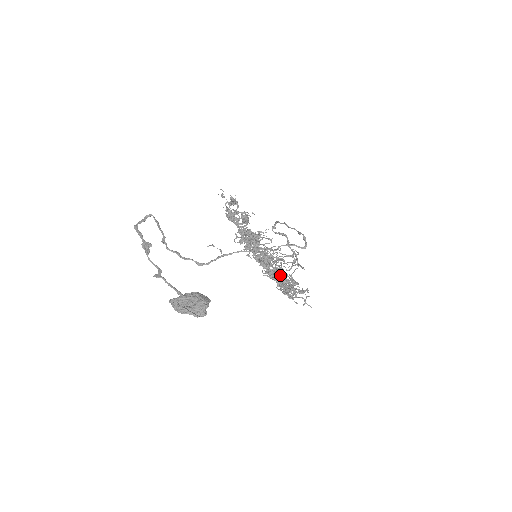
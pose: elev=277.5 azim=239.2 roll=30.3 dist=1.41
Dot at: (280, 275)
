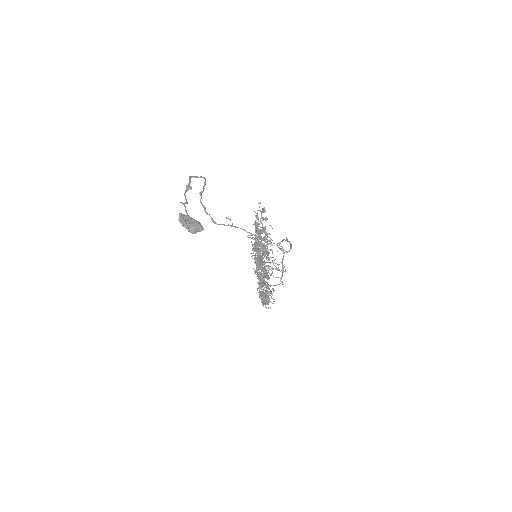
Dot at: occluded
